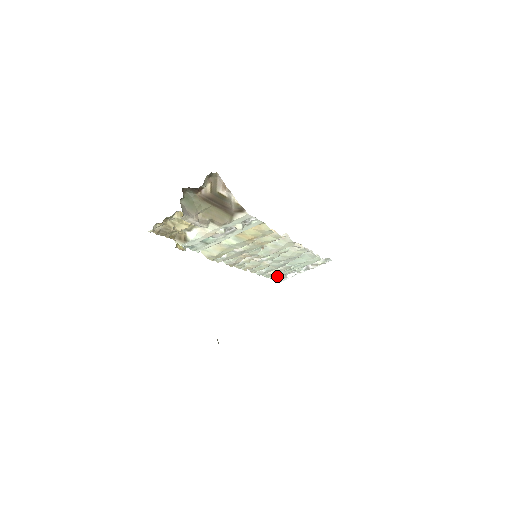
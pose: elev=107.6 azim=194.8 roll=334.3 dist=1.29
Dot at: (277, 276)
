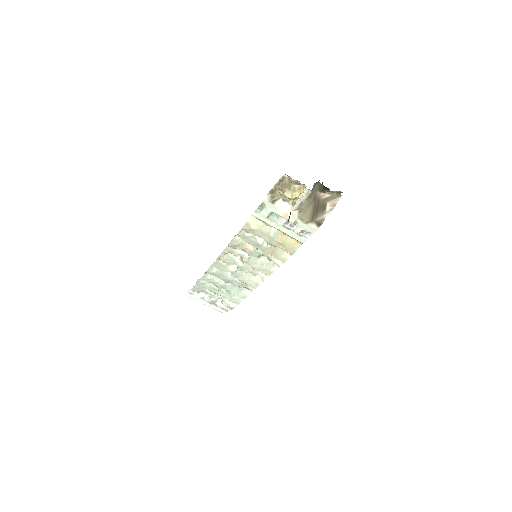
Dot at: (203, 285)
